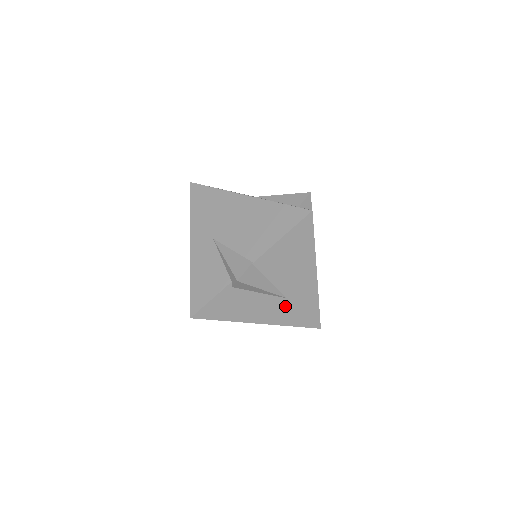
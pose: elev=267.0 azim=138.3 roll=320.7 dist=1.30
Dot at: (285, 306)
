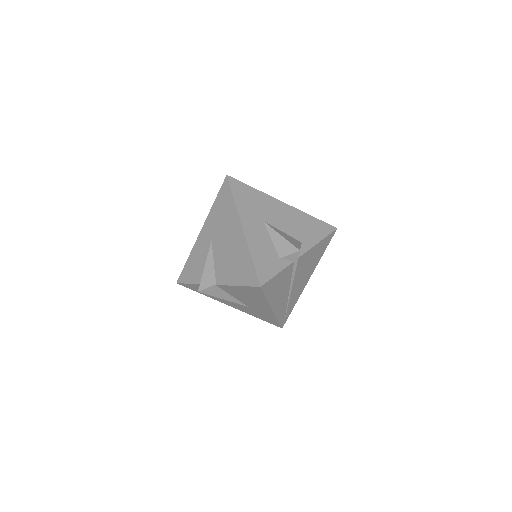
Dot at: (248, 309)
